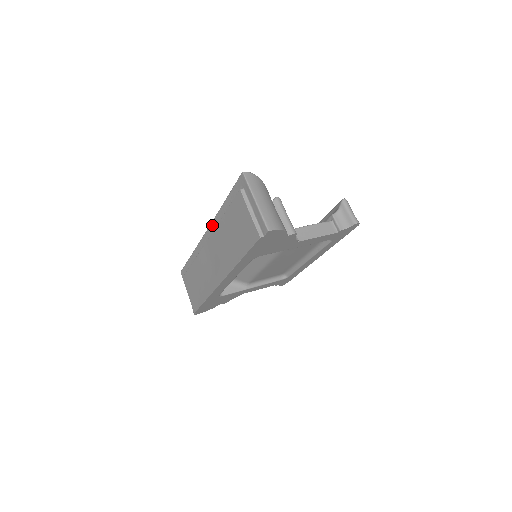
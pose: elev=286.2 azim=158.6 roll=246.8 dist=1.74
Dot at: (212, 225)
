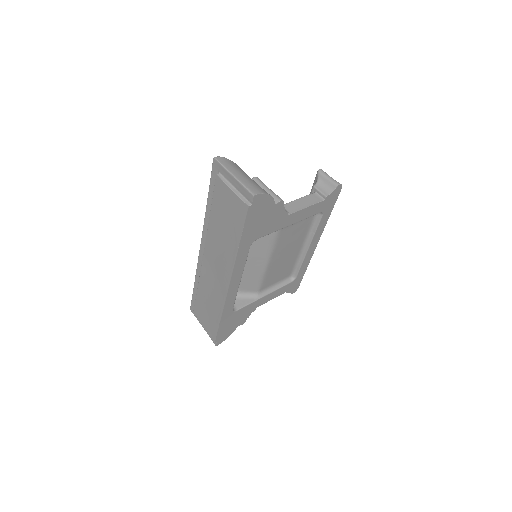
Dot at: (203, 234)
